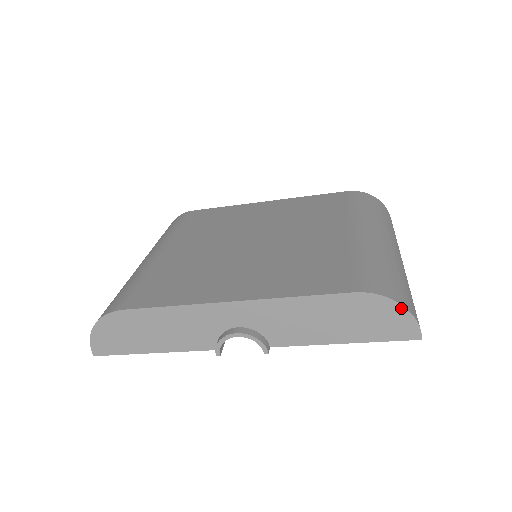
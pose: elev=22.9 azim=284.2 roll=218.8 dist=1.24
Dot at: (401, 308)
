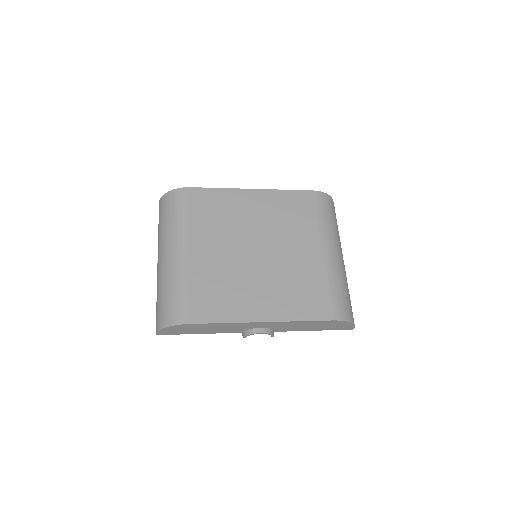
Dot at: (351, 324)
